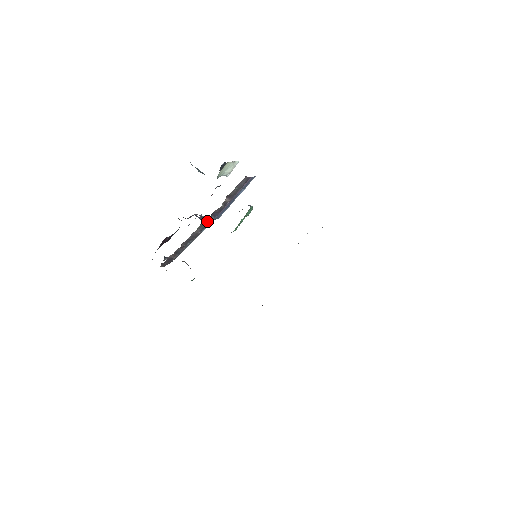
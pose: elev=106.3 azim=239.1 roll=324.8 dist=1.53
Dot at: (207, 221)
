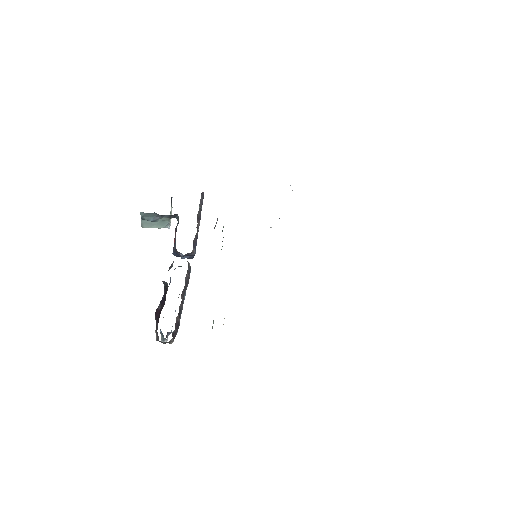
Dot at: occluded
